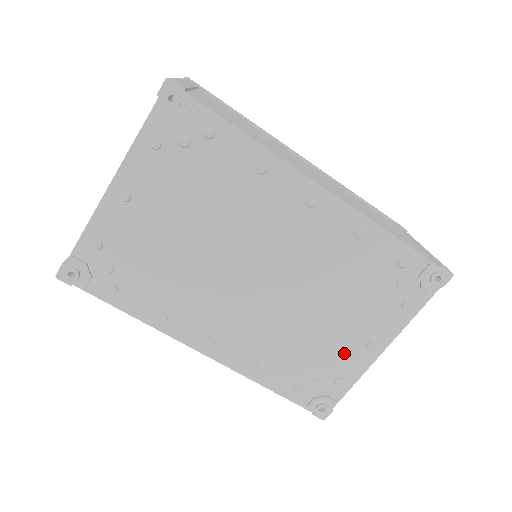
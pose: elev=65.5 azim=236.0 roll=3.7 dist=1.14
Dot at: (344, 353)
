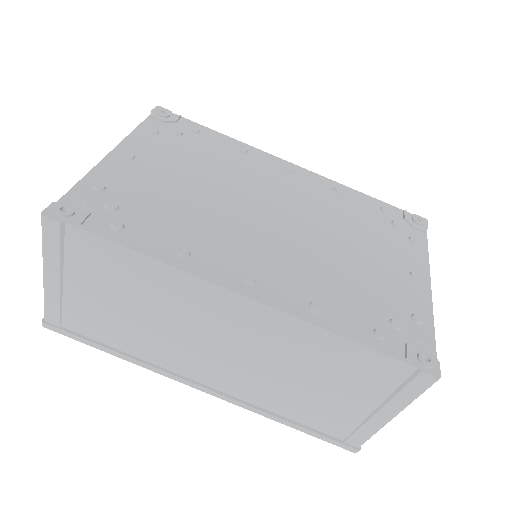
Dot at: (397, 287)
